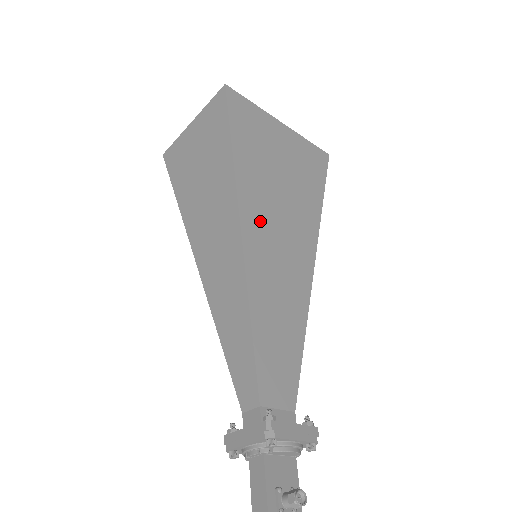
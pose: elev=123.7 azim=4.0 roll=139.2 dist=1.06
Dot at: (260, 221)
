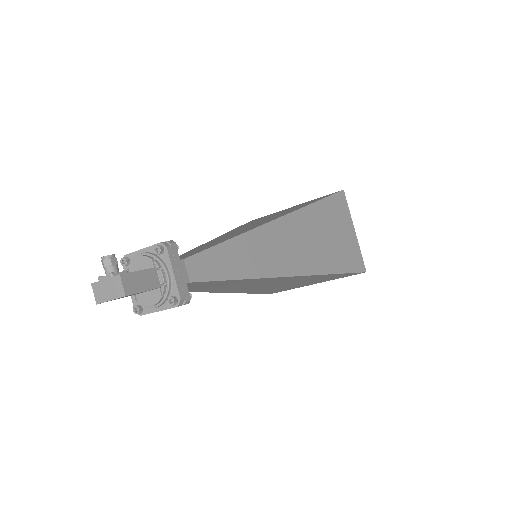
Dot at: occluded
